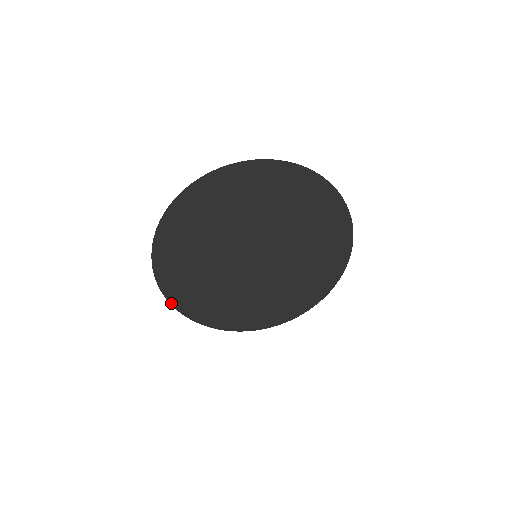
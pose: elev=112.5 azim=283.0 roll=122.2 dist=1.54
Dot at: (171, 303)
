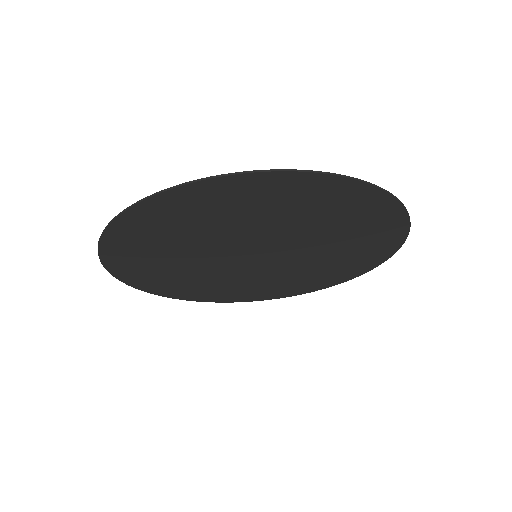
Dot at: (133, 286)
